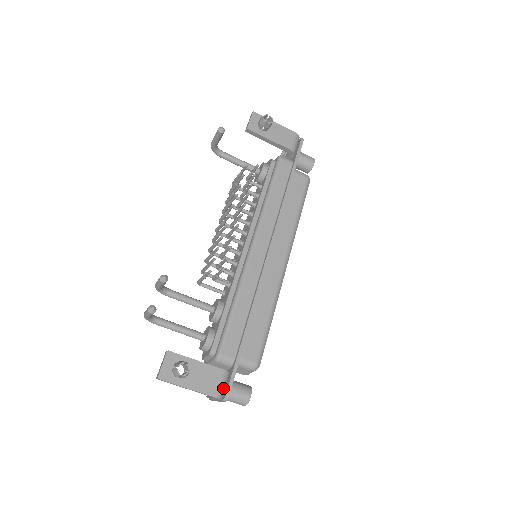
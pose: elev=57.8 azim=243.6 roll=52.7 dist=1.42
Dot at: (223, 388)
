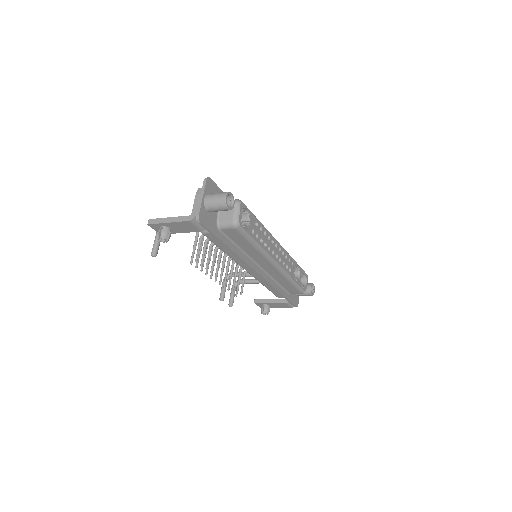
Dot at: (292, 305)
